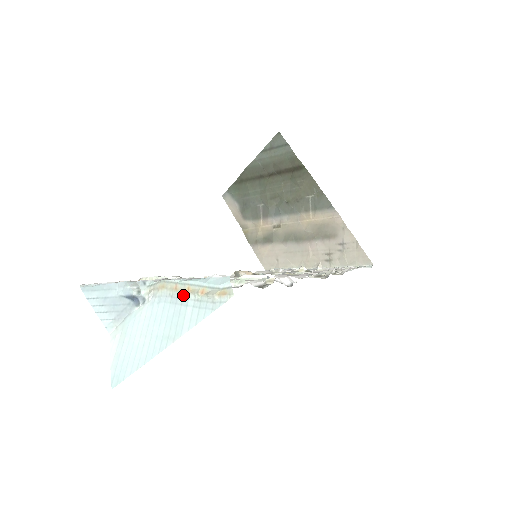
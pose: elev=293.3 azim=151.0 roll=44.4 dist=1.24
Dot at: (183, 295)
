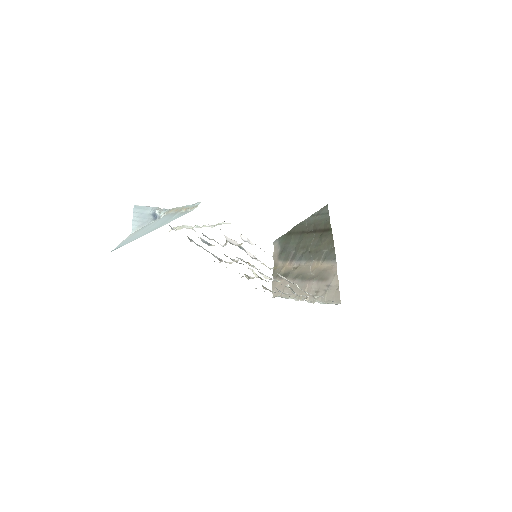
Dot at: (177, 212)
